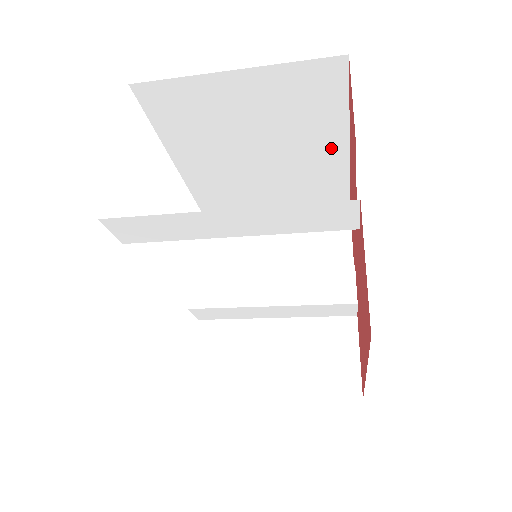
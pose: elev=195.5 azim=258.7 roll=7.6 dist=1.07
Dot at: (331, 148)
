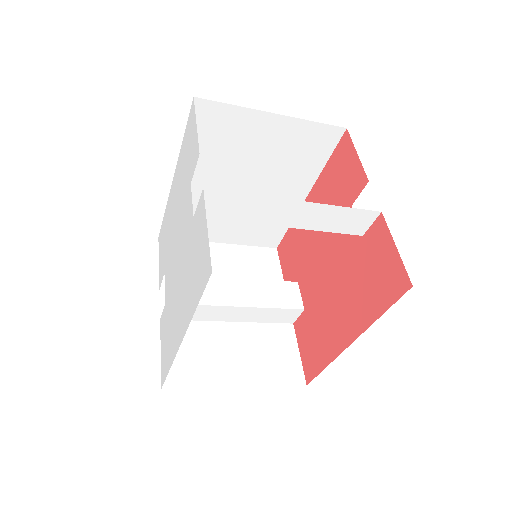
Dot at: (297, 191)
